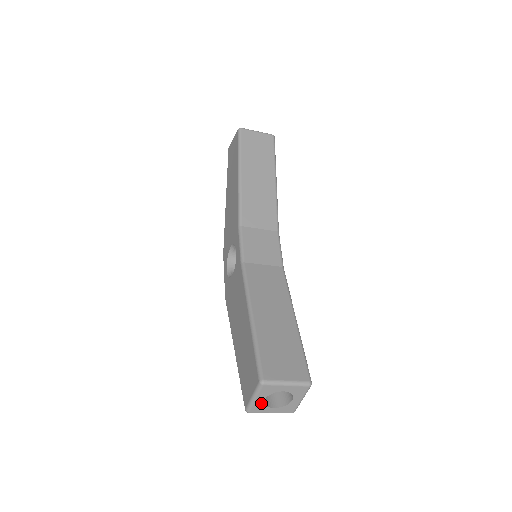
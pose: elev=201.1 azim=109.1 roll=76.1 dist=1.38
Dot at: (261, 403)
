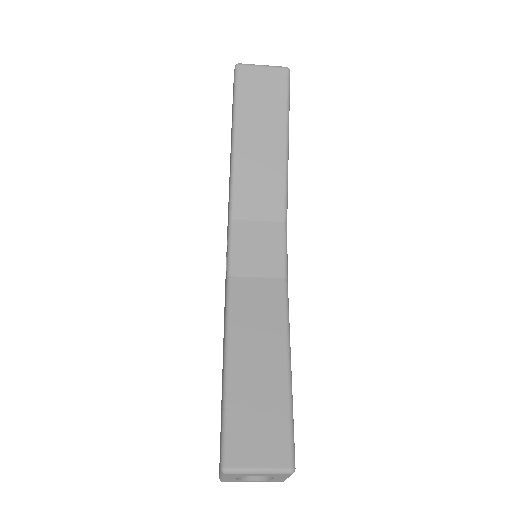
Dot at: (234, 479)
